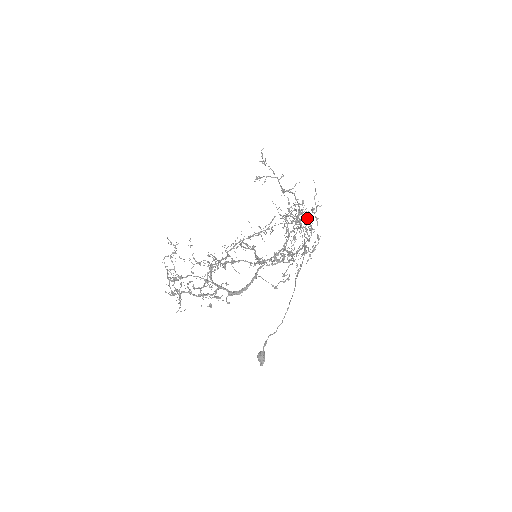
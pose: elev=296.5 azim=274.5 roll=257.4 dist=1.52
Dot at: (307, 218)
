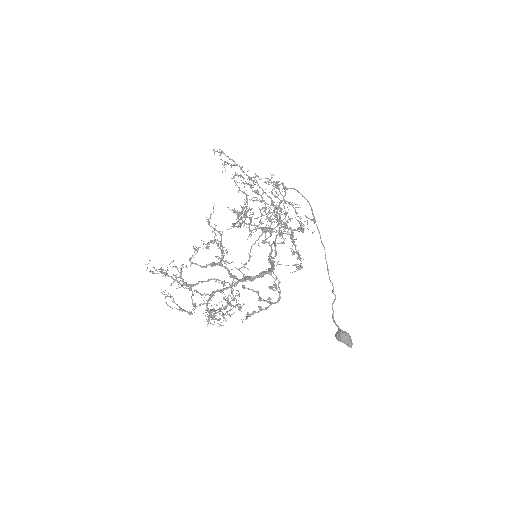
Dot at: occluded
